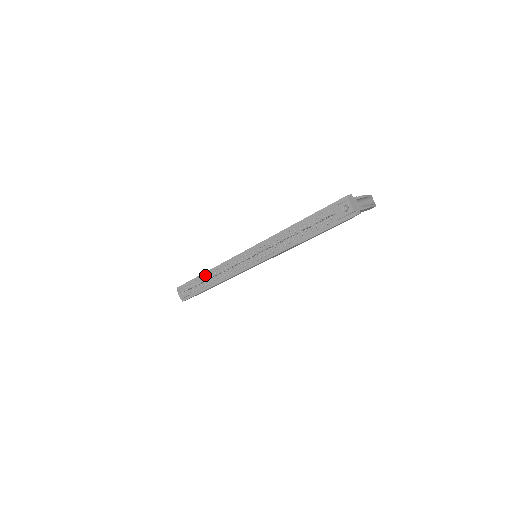
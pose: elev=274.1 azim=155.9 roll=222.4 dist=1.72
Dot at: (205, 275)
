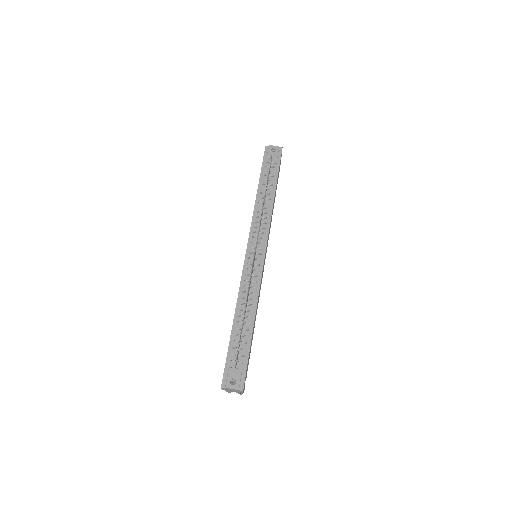
Dot at: (236, 322)
